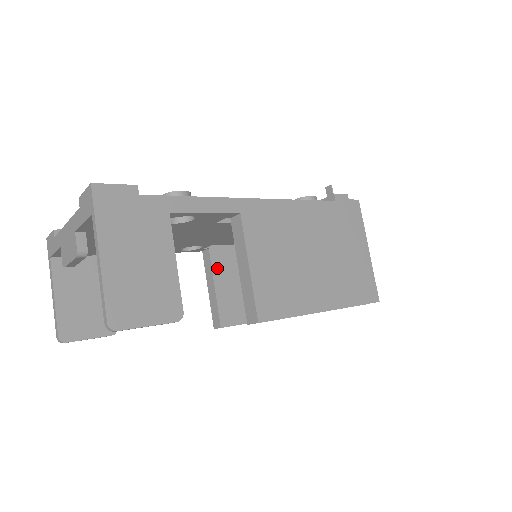
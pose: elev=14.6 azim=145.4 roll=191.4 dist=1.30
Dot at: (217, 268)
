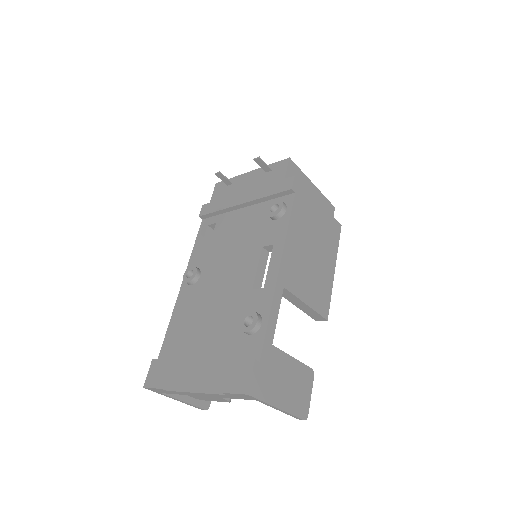
Dot at: occluded
